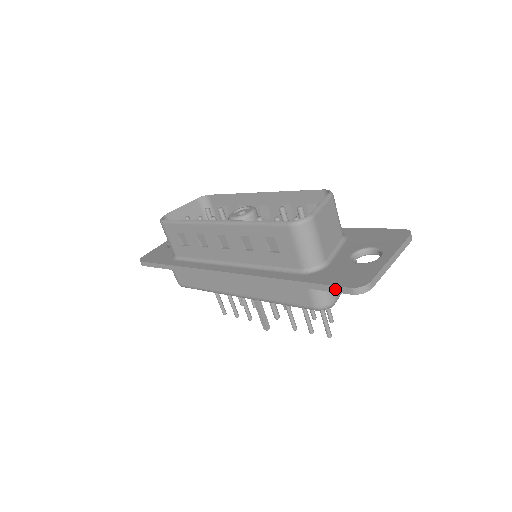
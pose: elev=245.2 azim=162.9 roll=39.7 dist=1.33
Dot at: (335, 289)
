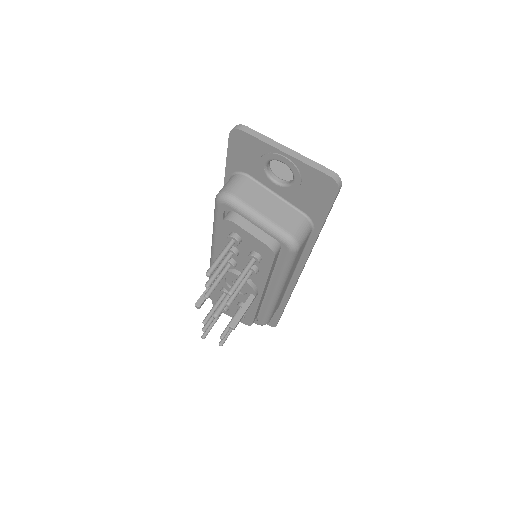
Dot at: (230, 145)
